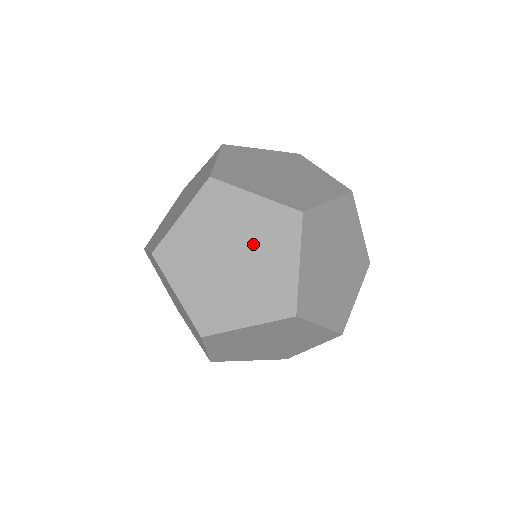
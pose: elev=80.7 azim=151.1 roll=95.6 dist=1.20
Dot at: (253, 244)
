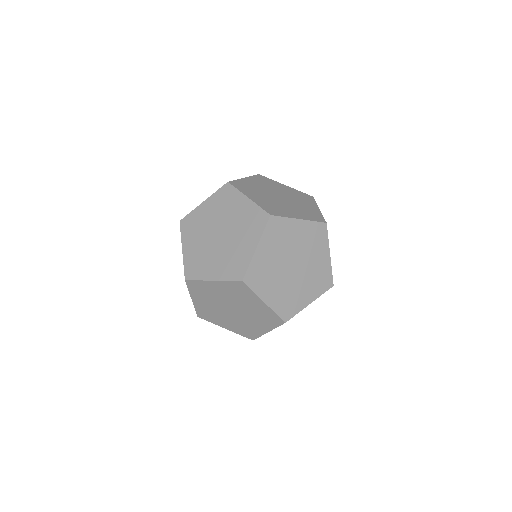
Dot at: (235, 301)
